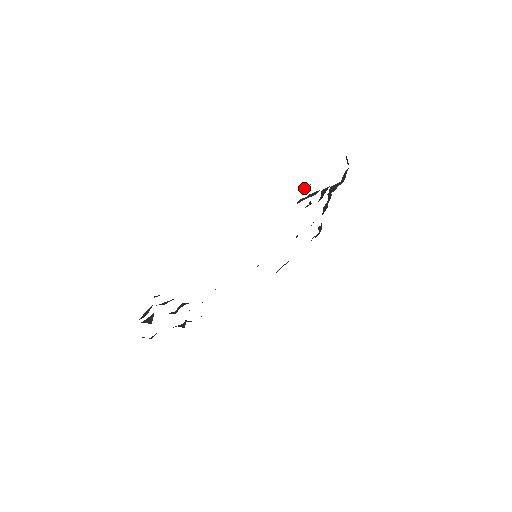
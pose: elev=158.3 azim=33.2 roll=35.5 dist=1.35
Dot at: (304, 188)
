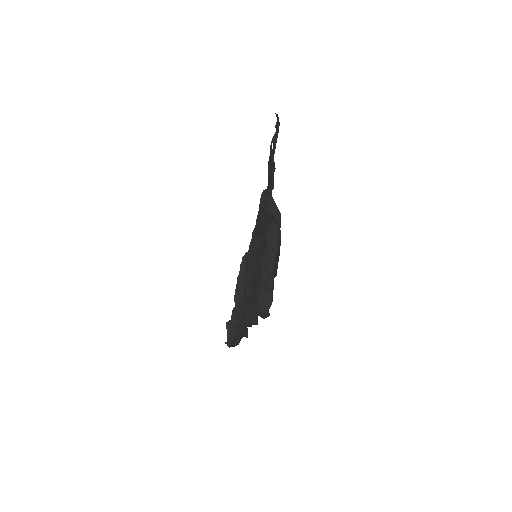
Dot at: occluded
